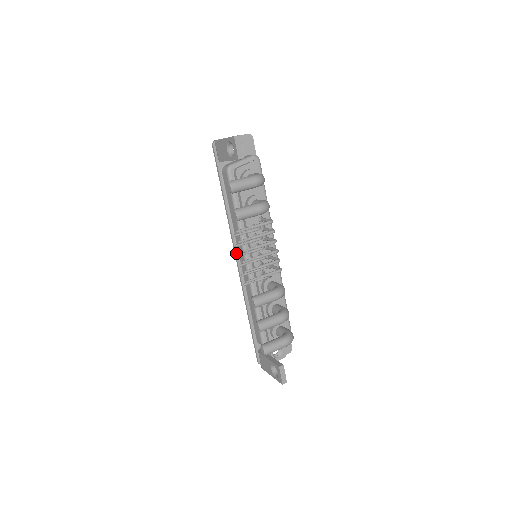
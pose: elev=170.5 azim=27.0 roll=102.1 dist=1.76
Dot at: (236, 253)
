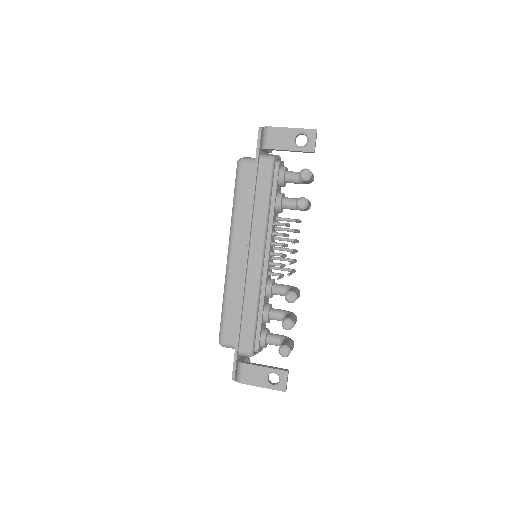
Dot at: (249, 248)
